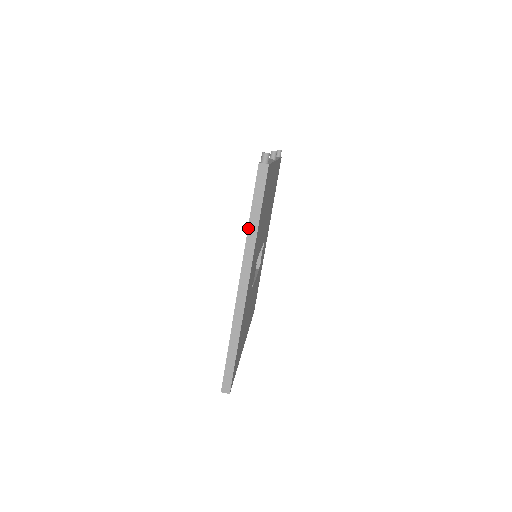
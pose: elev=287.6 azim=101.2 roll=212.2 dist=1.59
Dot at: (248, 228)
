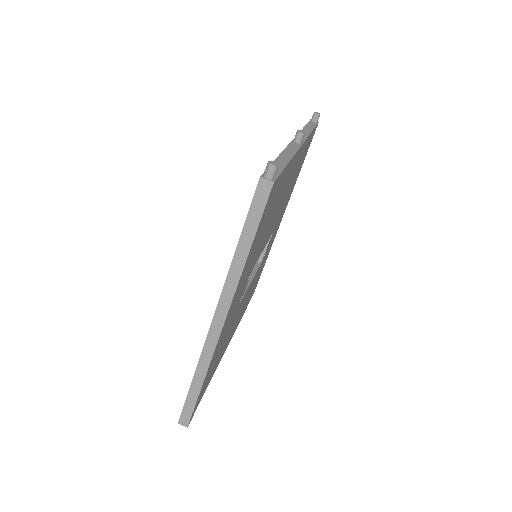
Dot at: (233, 257)
